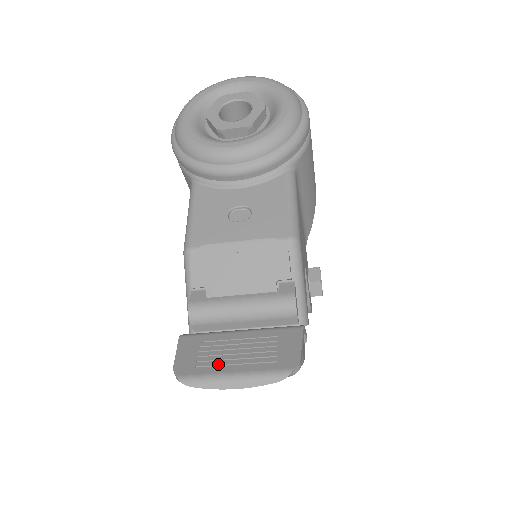
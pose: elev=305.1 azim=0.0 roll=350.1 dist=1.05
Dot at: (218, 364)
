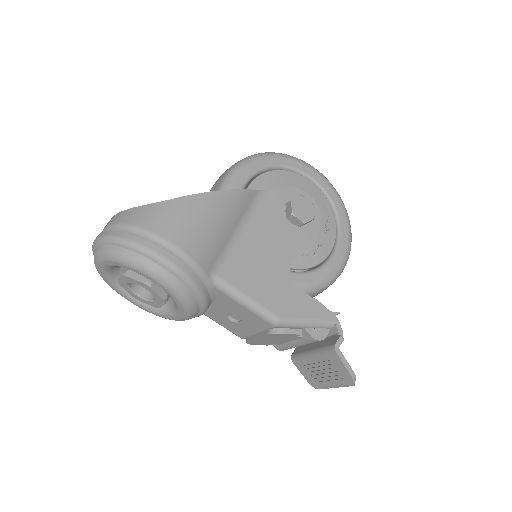
Dot at: (322, 380)
